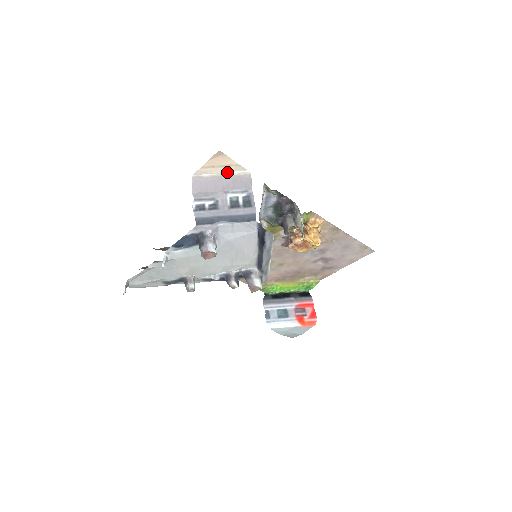
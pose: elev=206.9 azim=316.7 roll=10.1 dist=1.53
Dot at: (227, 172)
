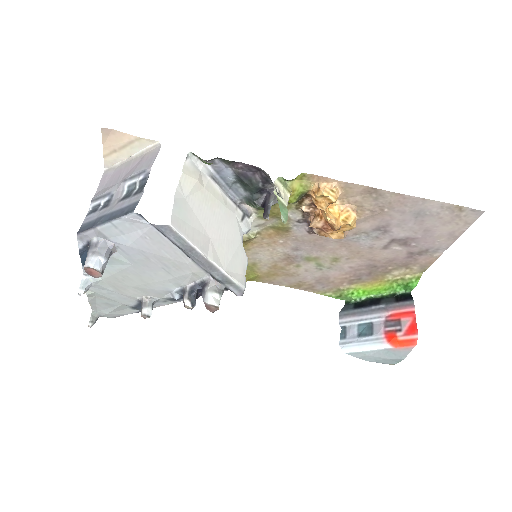
Dot at: (136, 152)
